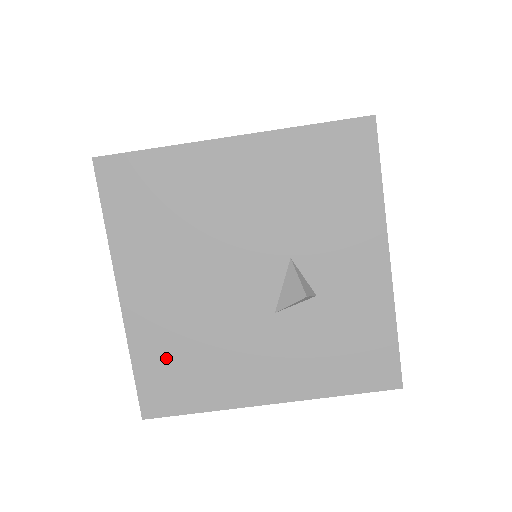
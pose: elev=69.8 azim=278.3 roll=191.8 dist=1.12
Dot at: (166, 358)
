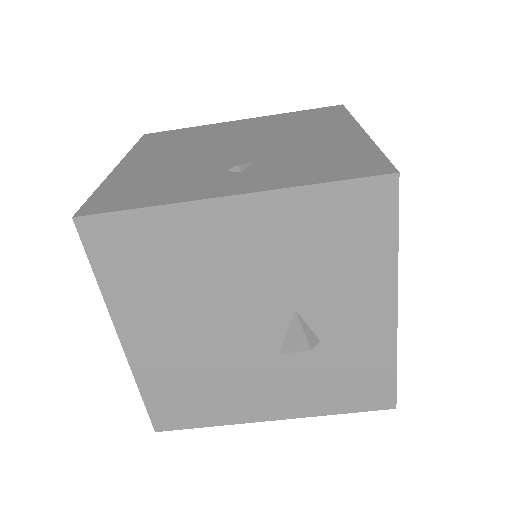
Dot at: (173, 389)
